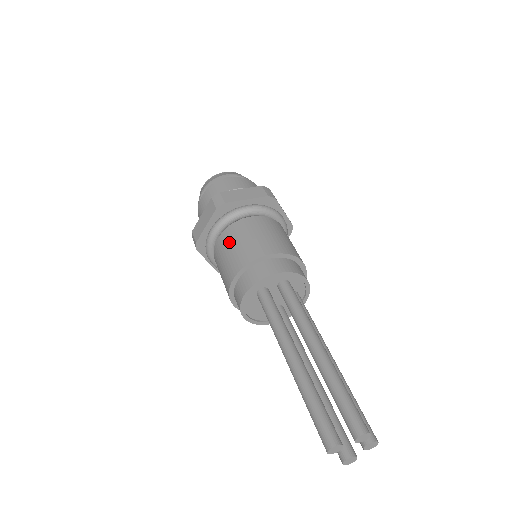
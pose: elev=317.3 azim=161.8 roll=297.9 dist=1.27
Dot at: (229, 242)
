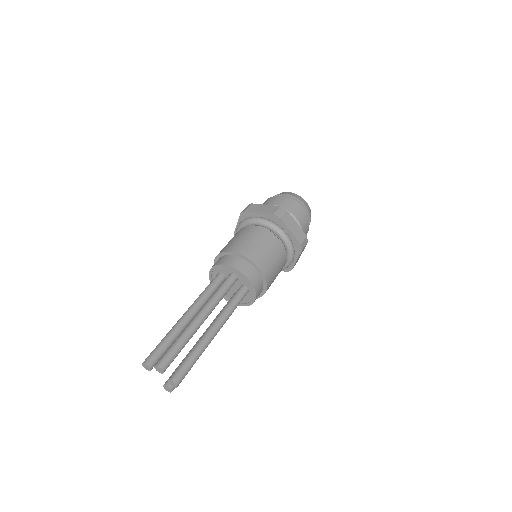
Dot at: occluded
